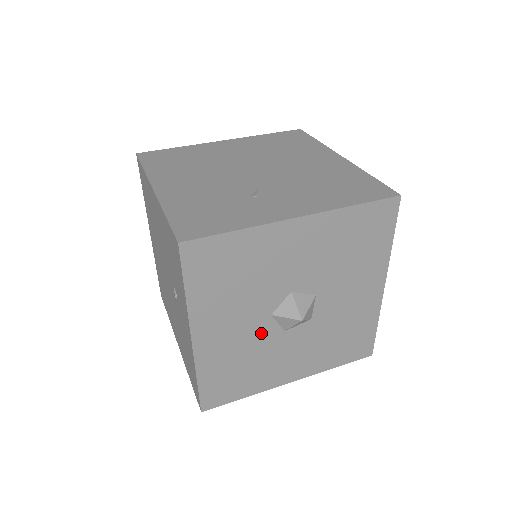
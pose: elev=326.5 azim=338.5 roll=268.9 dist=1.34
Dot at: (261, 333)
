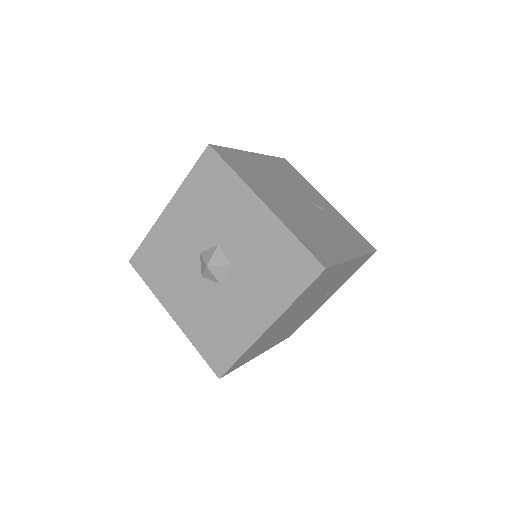
Dot at: (207, 294)
